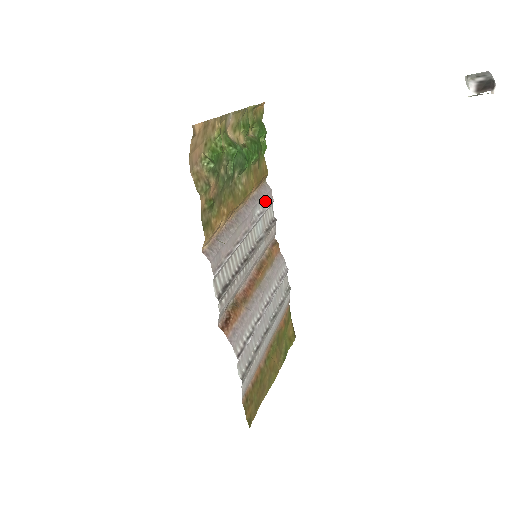
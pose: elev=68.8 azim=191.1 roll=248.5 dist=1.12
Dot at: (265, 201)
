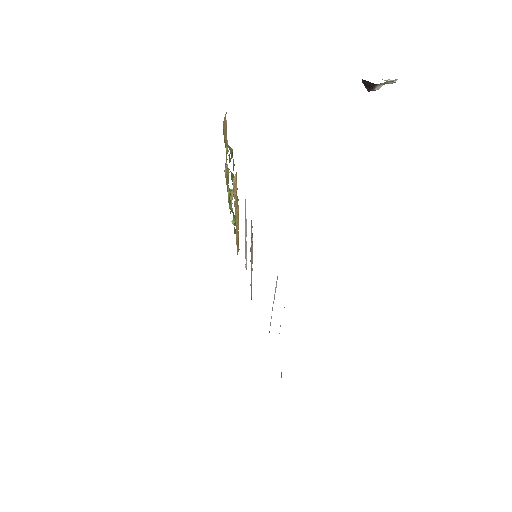
Dot at: occluded
